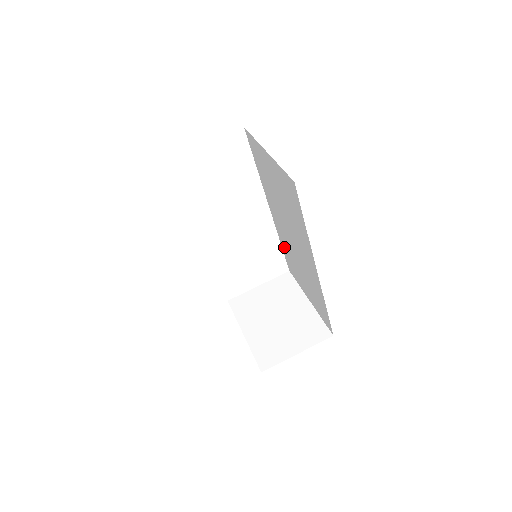
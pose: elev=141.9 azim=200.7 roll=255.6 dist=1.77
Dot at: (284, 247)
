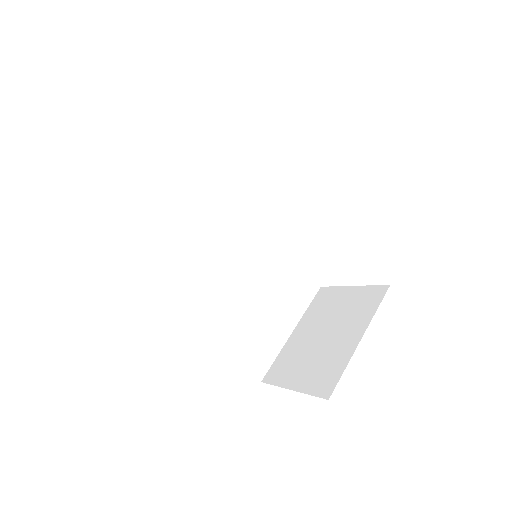
Dot at: occluded
